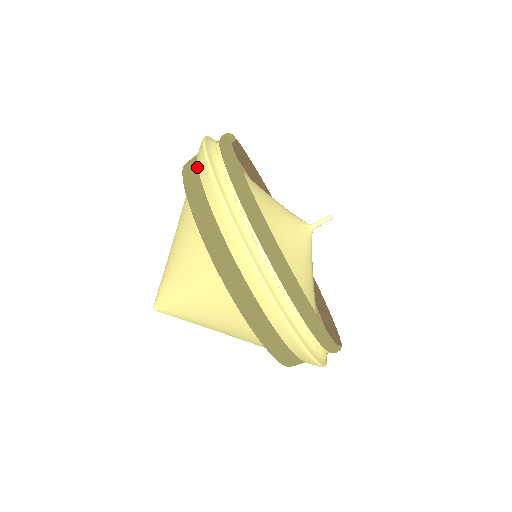
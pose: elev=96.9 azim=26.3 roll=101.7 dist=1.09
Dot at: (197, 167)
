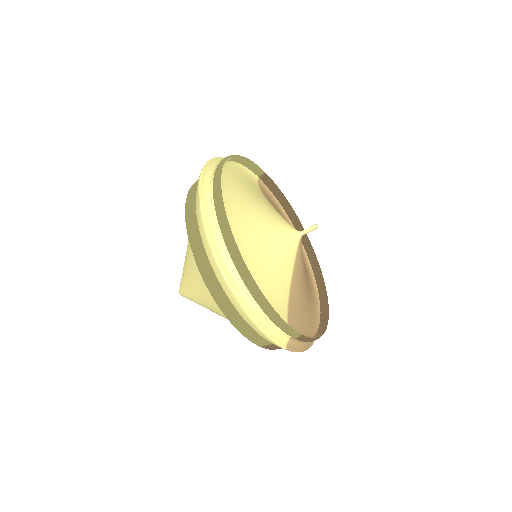
Dot at: occluded
